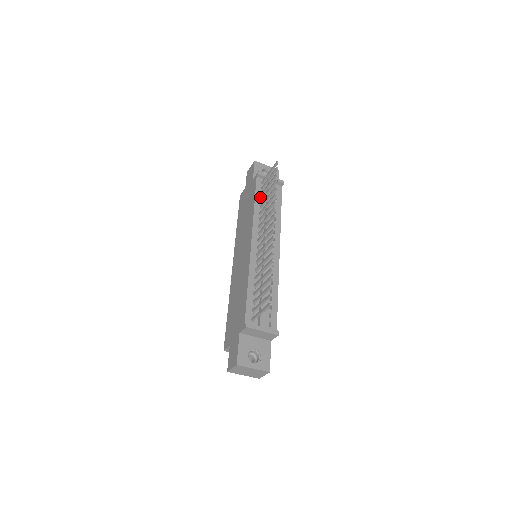
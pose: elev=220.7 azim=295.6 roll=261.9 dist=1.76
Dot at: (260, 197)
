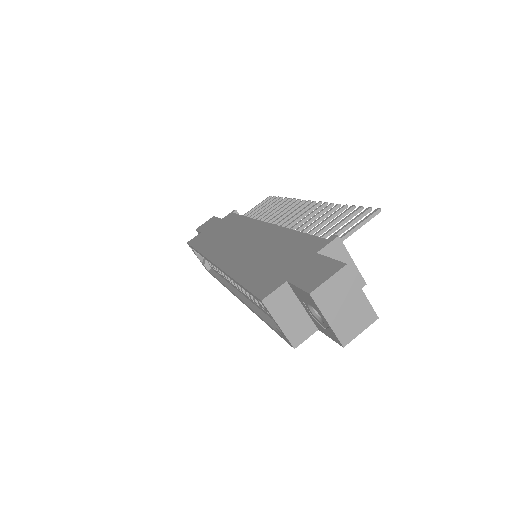
Dot at: occluded
